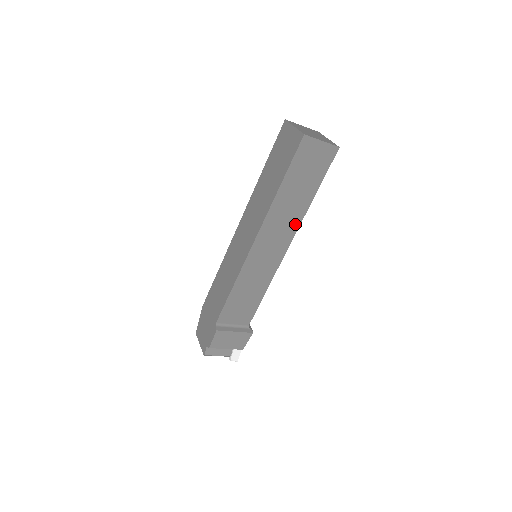
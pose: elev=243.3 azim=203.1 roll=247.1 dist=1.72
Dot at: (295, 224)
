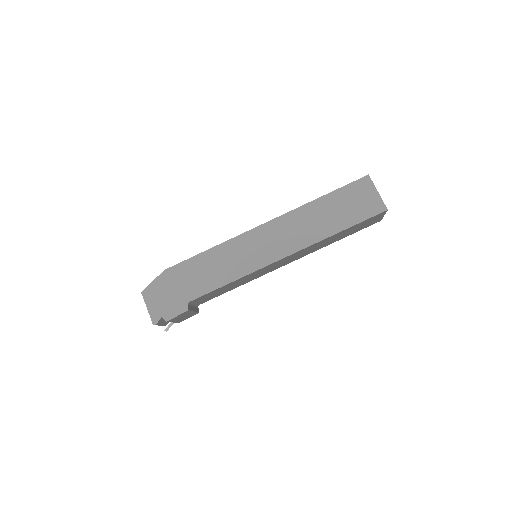
Dot at: (310, 252)
